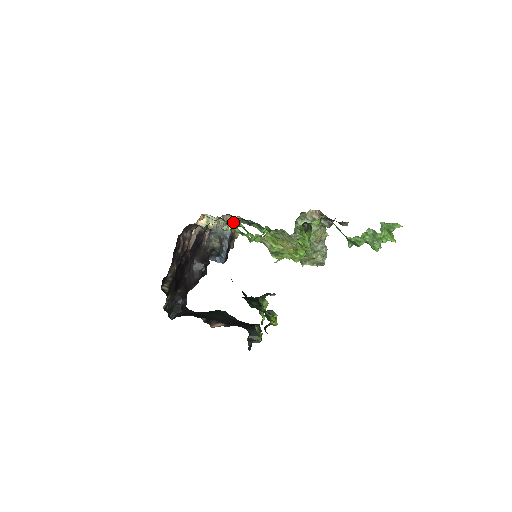
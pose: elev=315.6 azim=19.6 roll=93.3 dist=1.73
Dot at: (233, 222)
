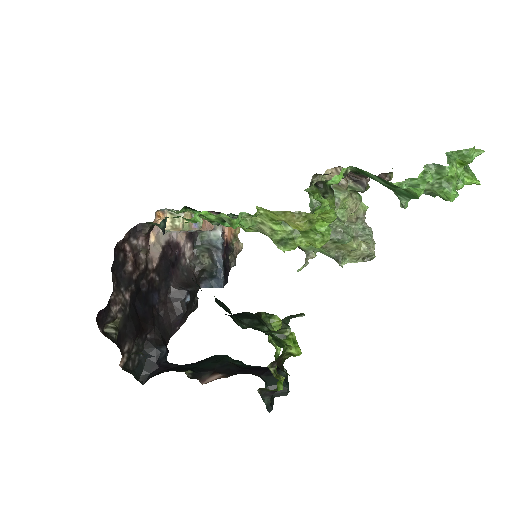
Dot at: occluded
